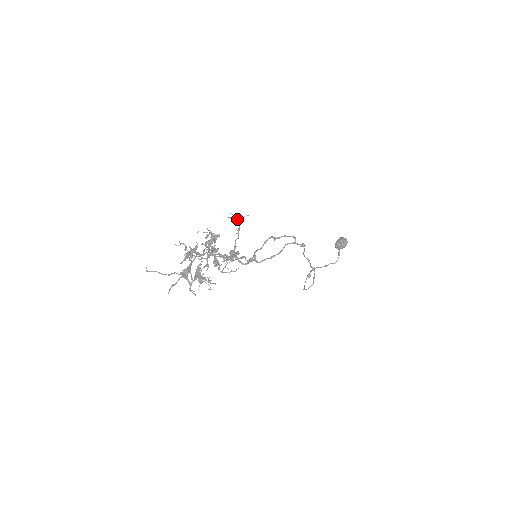
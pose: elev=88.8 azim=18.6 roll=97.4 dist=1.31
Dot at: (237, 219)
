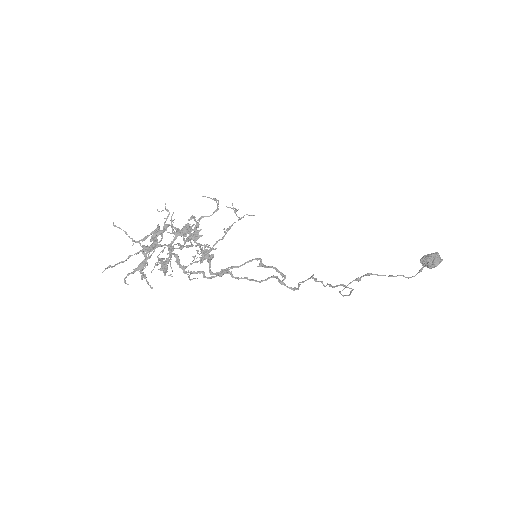
Dot at: occluded
